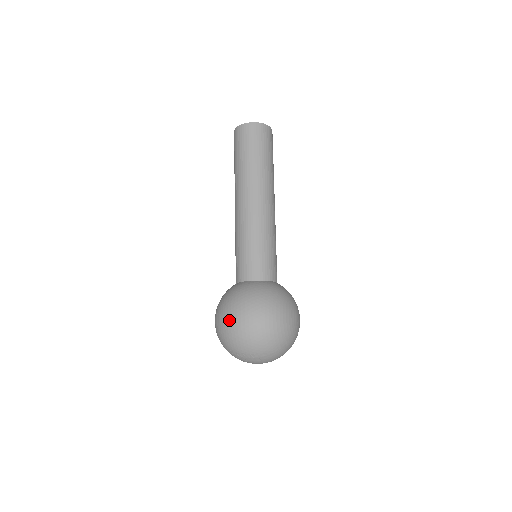
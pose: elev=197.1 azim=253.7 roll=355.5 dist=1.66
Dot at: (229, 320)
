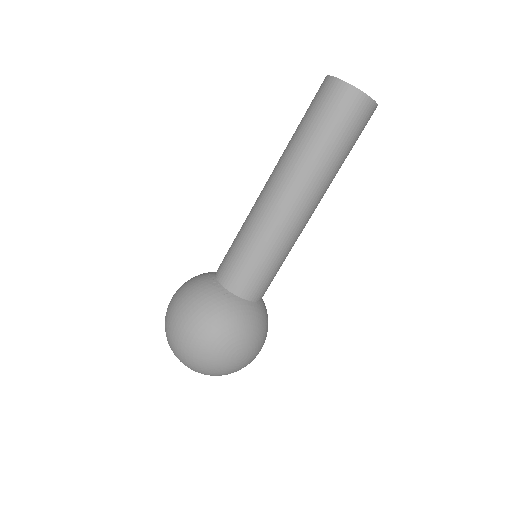
Dot at: (169, 306)
